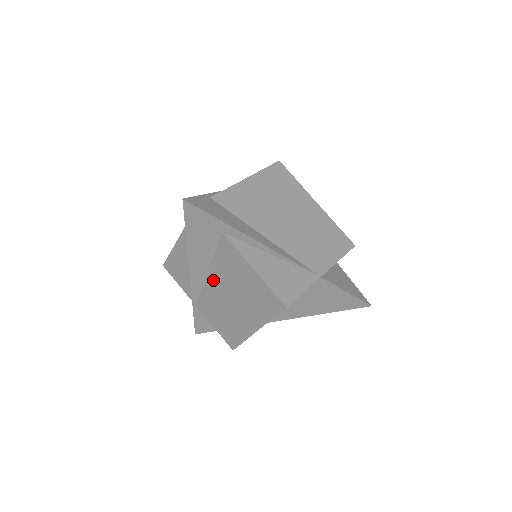
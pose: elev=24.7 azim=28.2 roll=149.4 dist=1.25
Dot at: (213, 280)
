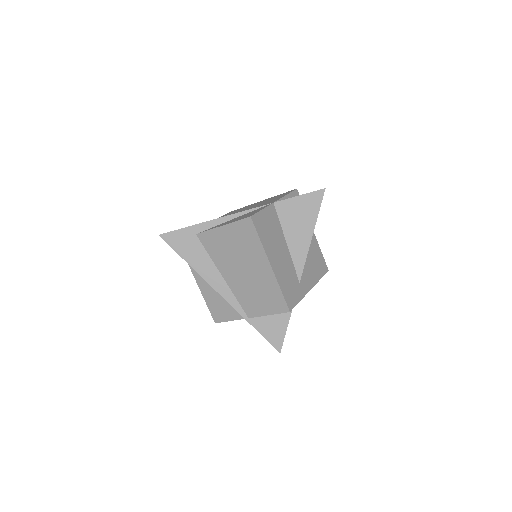
Dot at: (228, 276)
